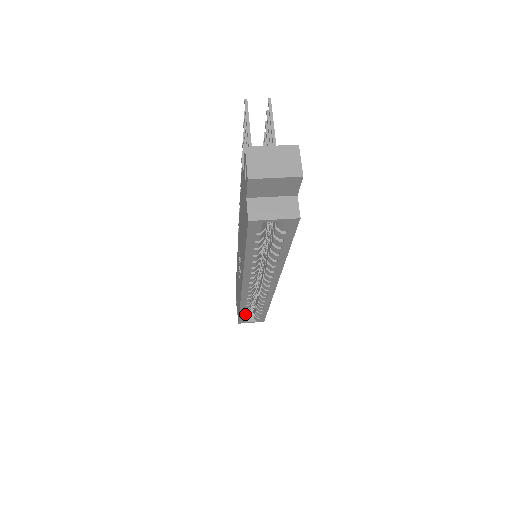
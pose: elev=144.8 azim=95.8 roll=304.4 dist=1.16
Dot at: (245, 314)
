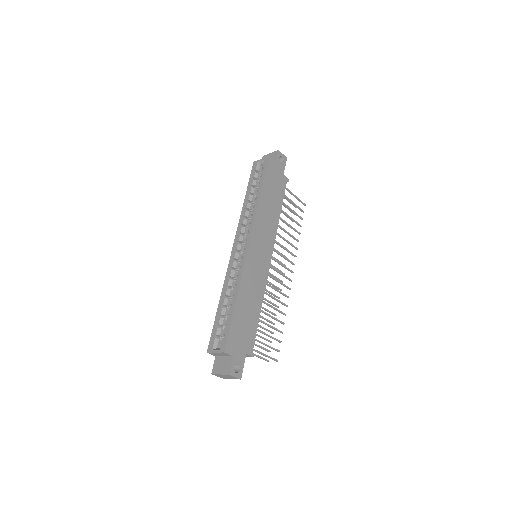
Dot at: (219, 318)
